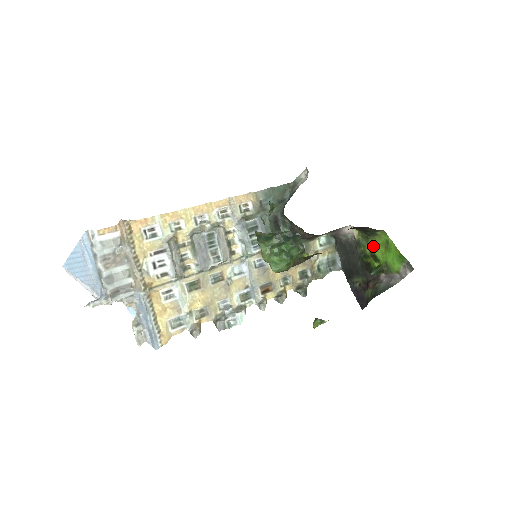
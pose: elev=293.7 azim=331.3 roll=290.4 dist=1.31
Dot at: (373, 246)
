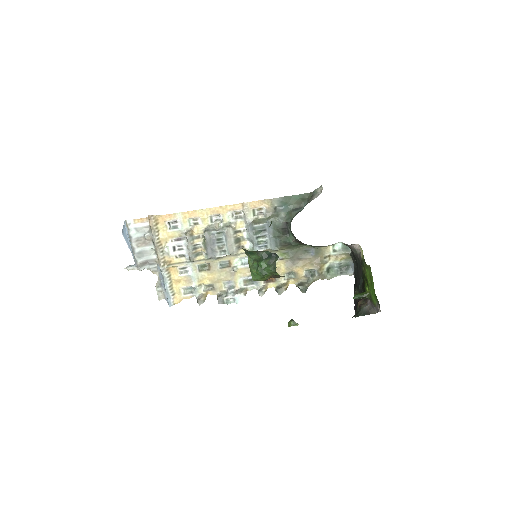
Dot at: (367, 272)
